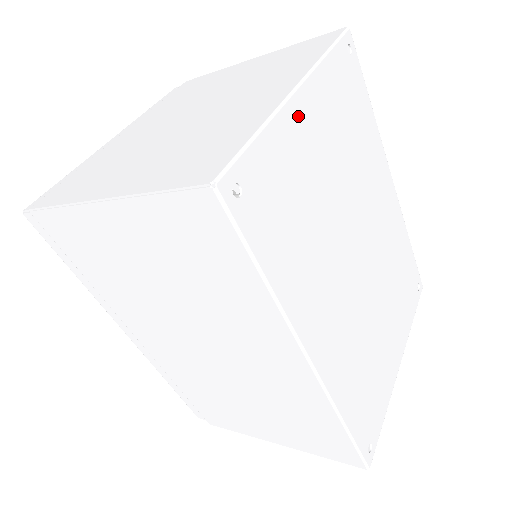
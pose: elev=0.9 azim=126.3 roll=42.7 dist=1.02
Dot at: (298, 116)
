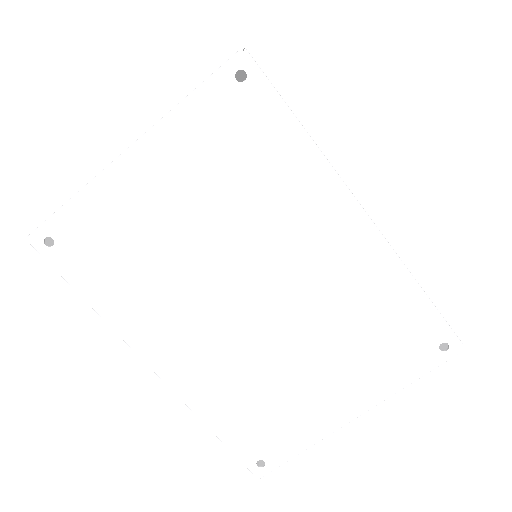
Dot at: (129, 175)
